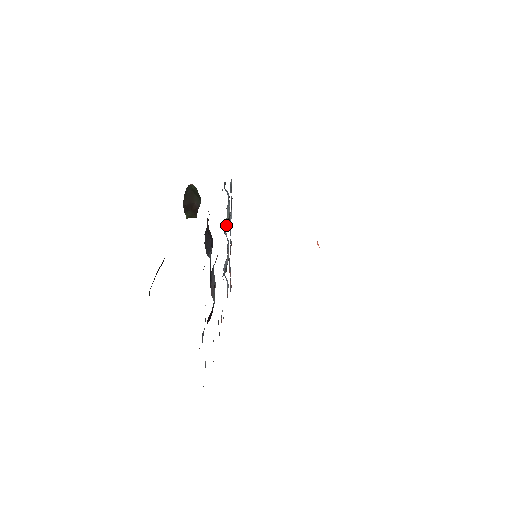
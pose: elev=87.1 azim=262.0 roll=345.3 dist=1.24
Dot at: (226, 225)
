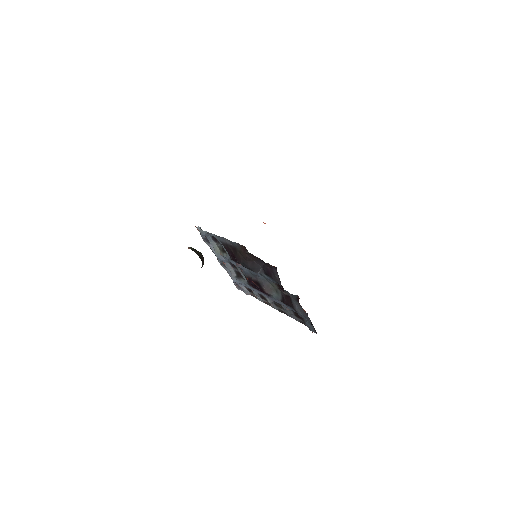
Dot at: (224, 254)
